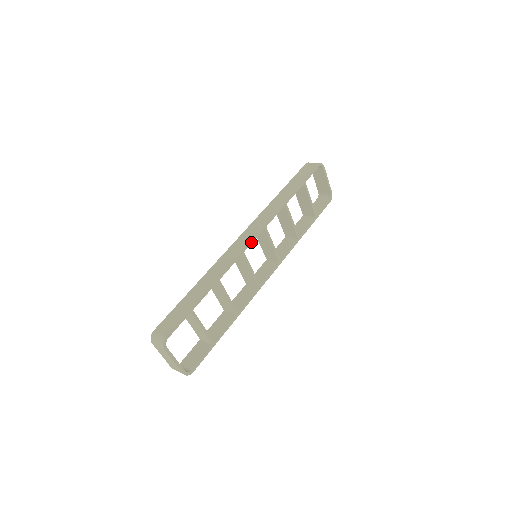
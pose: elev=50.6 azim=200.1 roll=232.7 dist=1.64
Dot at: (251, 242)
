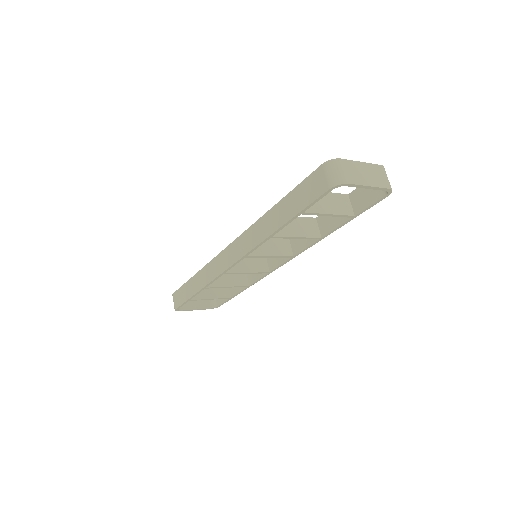
Dot at: (230, 267)
